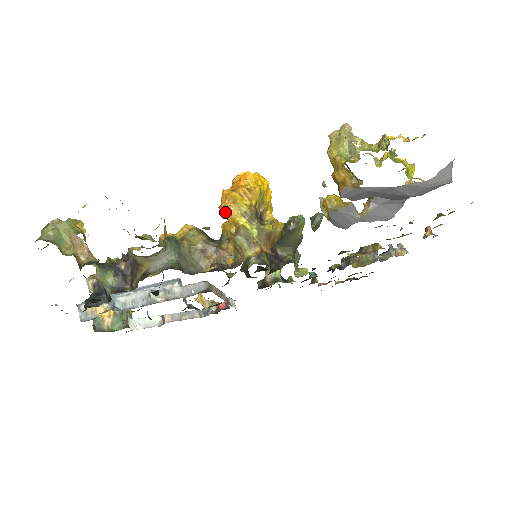
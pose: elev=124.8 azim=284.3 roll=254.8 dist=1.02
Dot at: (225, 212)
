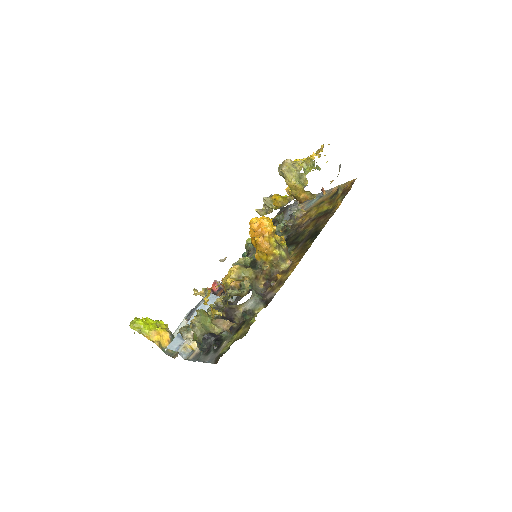
Dot at: (267, 252)
